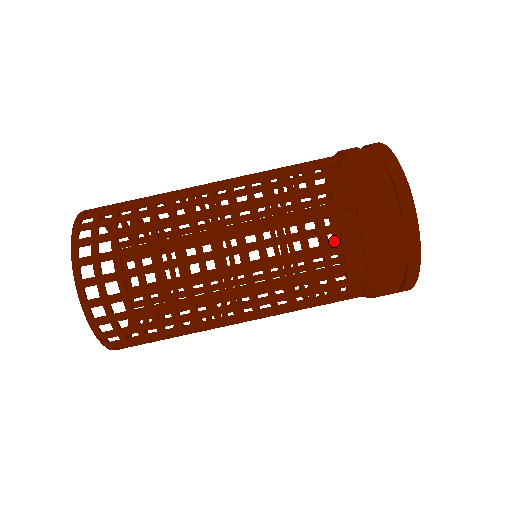
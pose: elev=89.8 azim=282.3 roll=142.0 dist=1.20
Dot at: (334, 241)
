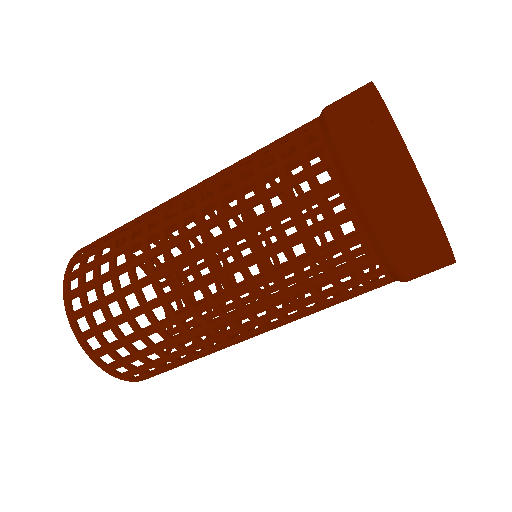
Dot at: occluded
